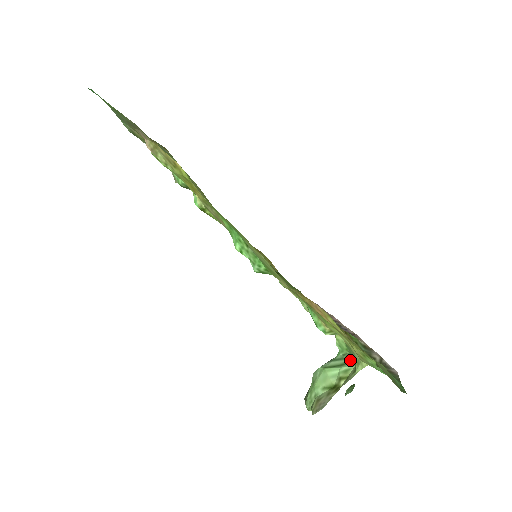
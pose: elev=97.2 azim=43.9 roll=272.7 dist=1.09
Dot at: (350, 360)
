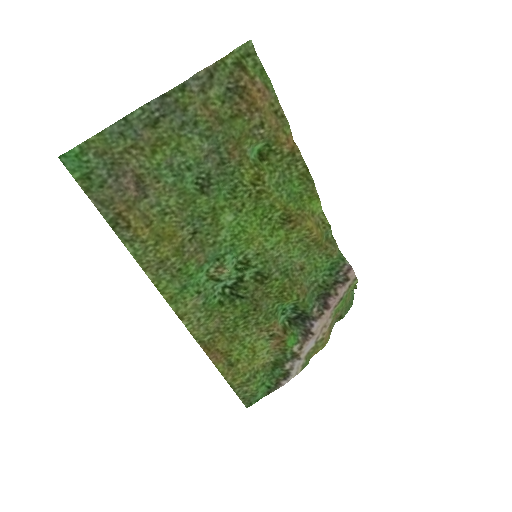
Dot at: occluded
